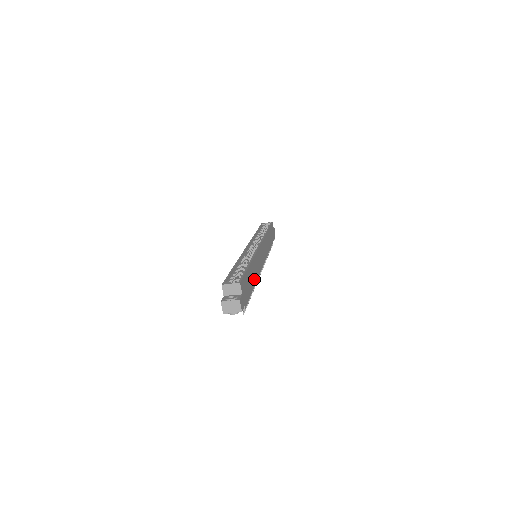
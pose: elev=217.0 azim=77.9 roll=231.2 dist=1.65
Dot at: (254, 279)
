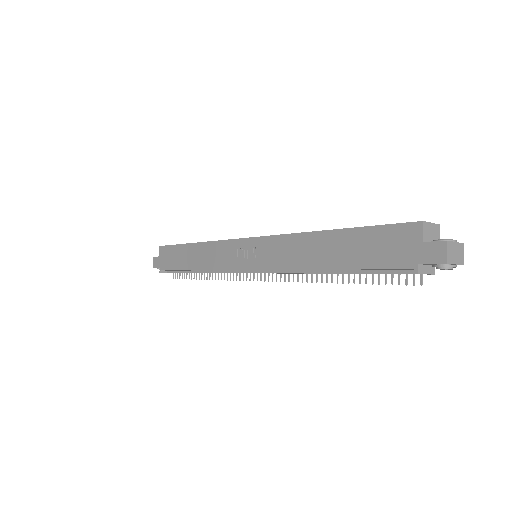
Dot at: occluded
